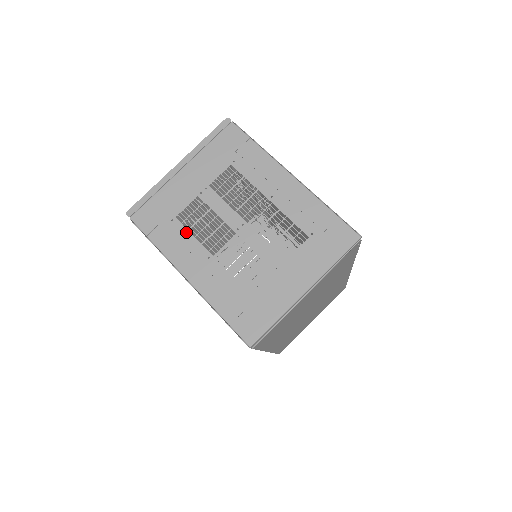
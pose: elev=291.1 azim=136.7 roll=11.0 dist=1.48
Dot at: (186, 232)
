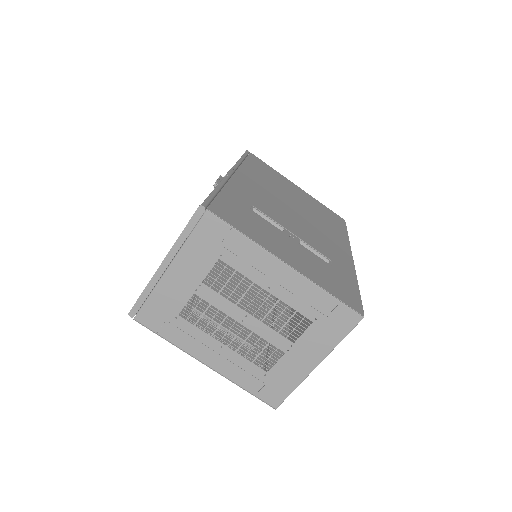
Dot at: (193, 327)
